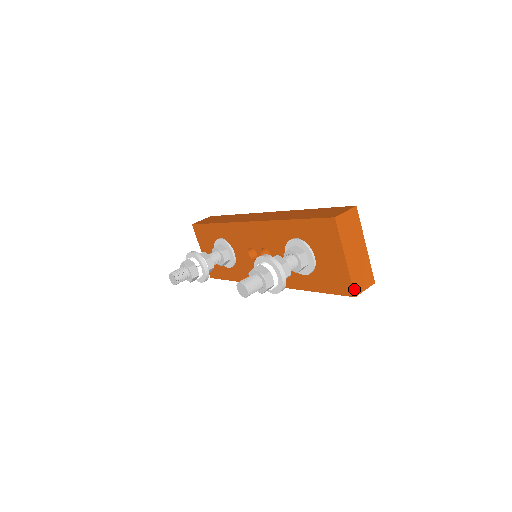
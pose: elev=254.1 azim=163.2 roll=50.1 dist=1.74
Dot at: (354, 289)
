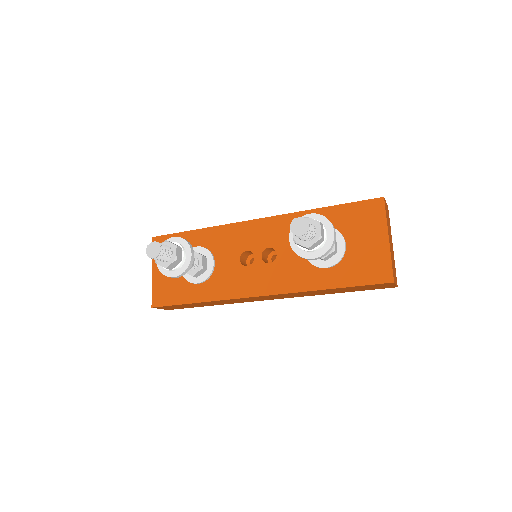
Dot at: (393, 274)
